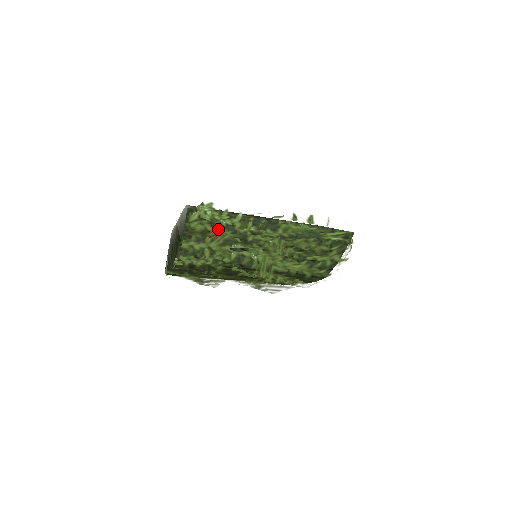
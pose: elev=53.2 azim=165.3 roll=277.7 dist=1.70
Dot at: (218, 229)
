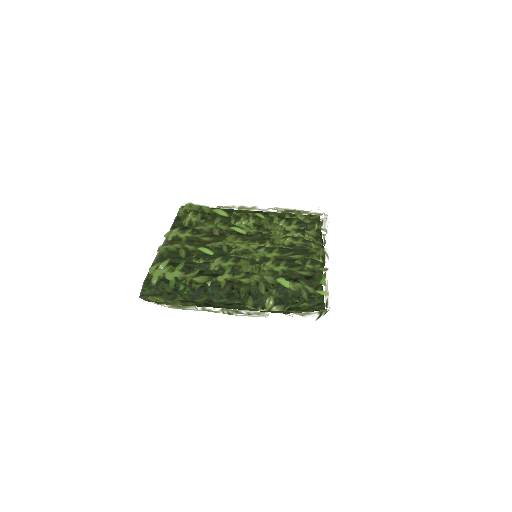
Dot at: (176, 305)
